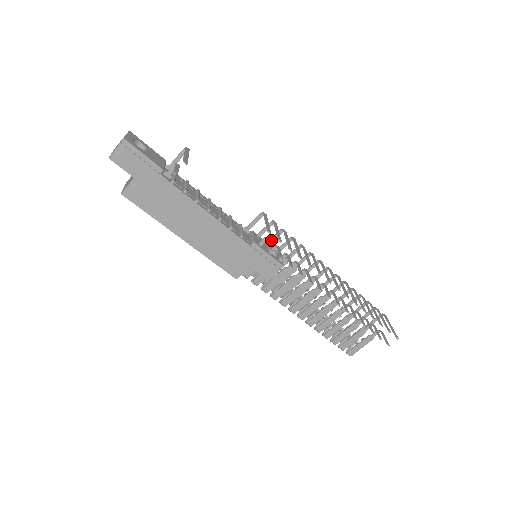
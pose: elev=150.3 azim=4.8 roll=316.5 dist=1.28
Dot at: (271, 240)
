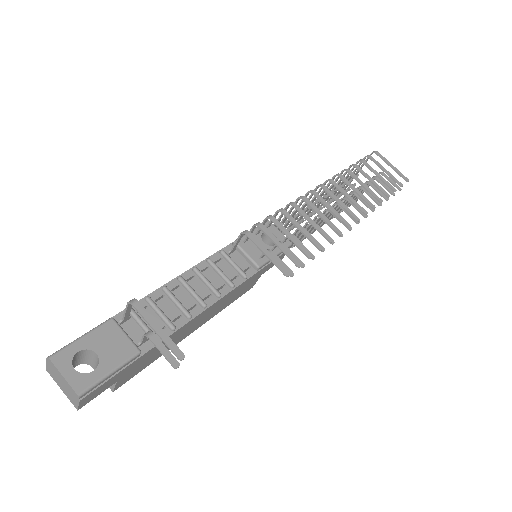
Dot at: (259, 230)
